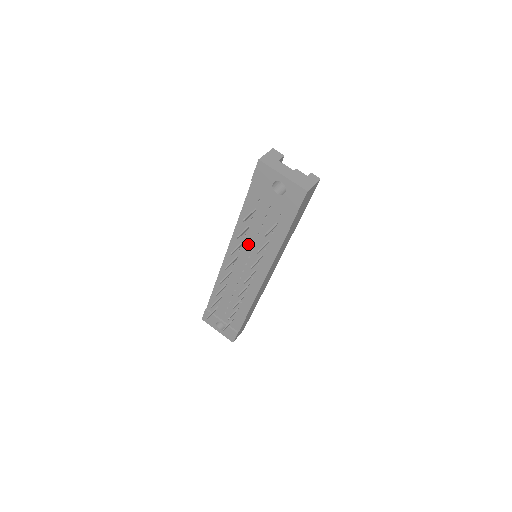
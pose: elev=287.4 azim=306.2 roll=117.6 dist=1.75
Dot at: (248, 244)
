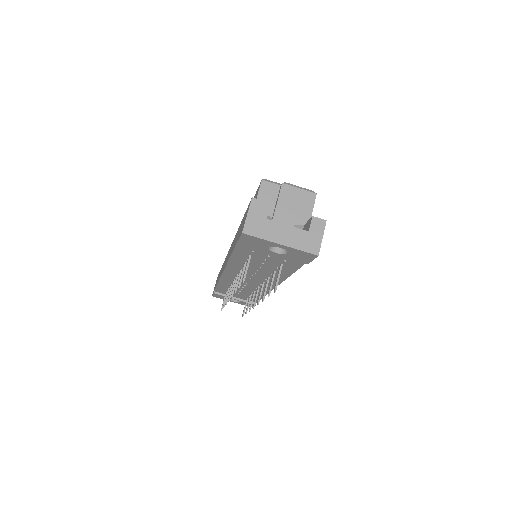
Dot at: (249, 270)
